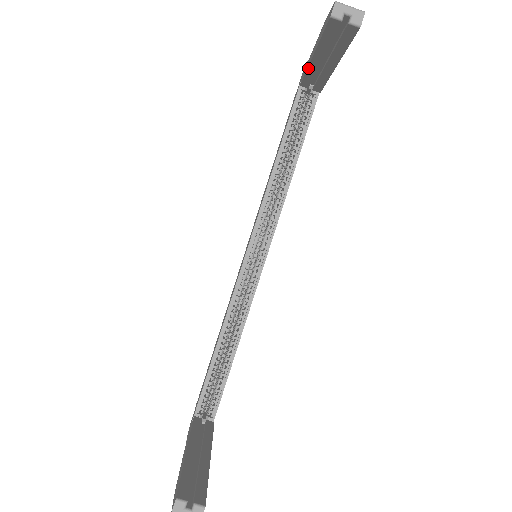
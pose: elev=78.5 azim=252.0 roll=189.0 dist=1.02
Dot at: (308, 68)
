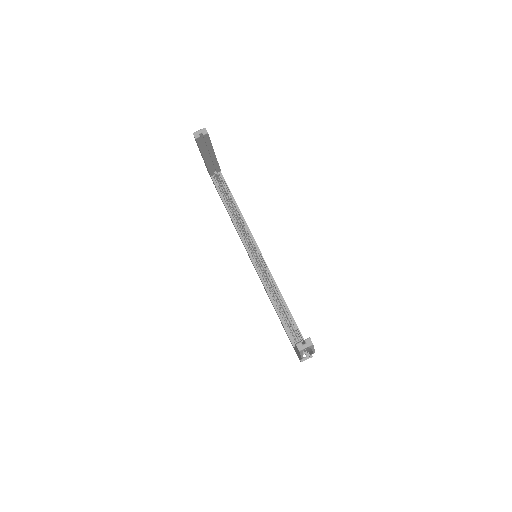
Dot at: (206, 165)
